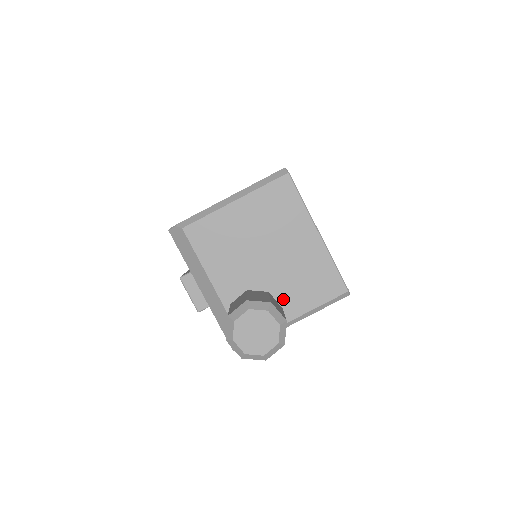
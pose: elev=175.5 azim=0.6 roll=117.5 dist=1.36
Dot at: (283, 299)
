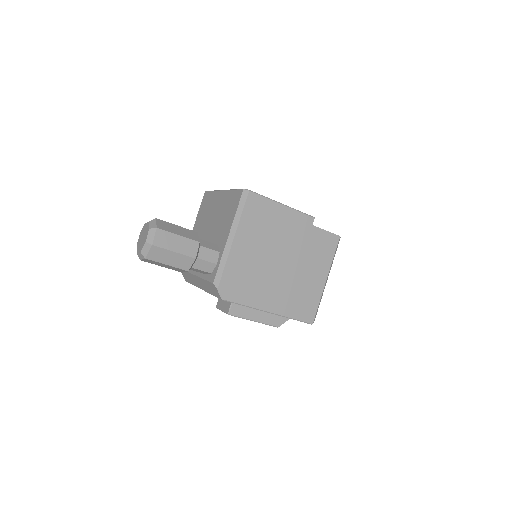
Dot at: (220, 237)
